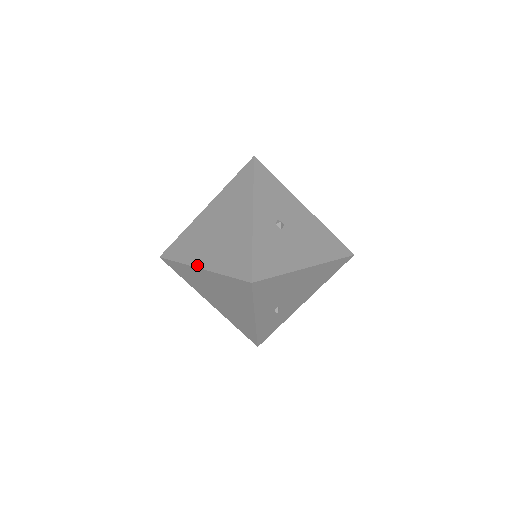
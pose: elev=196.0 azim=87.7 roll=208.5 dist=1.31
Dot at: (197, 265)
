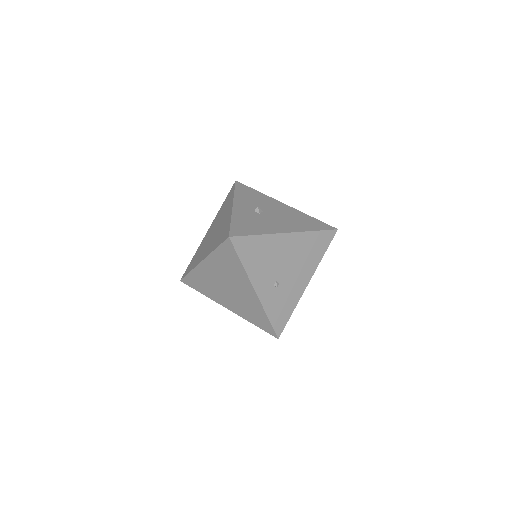
Dot at: (200, 261)
